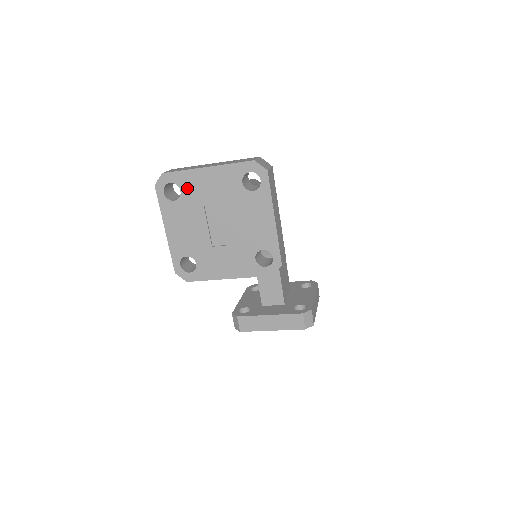
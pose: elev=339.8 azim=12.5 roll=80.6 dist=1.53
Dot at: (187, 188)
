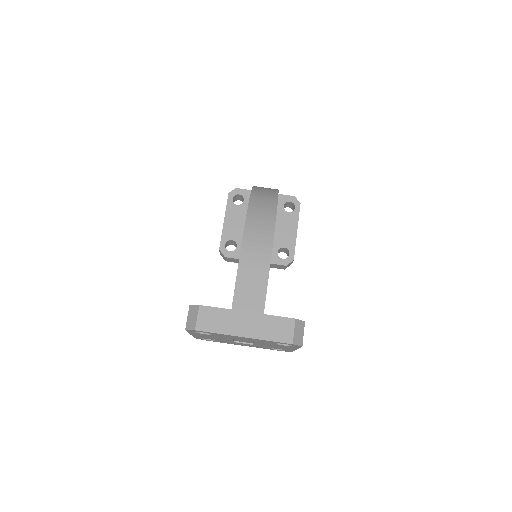
Dot at: (219, 335)
